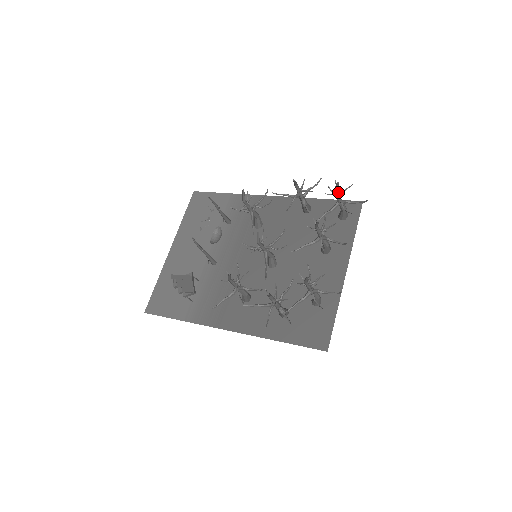
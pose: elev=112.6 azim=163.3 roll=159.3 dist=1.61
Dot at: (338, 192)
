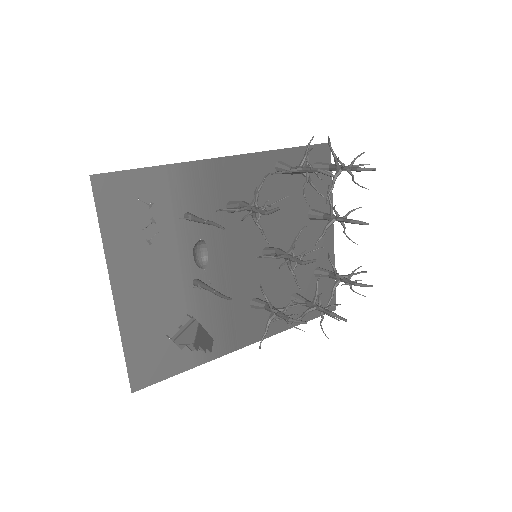
Dot at: (335, 154)
